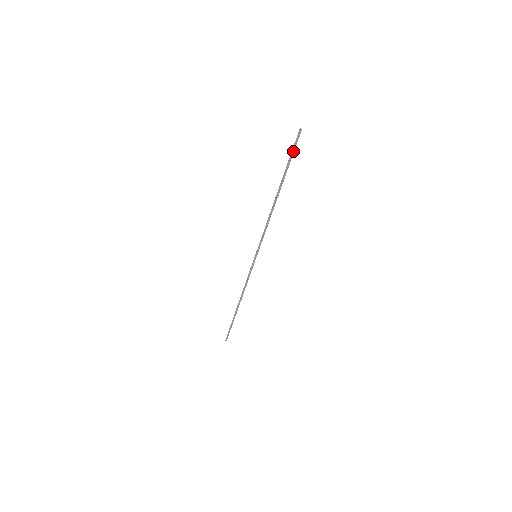
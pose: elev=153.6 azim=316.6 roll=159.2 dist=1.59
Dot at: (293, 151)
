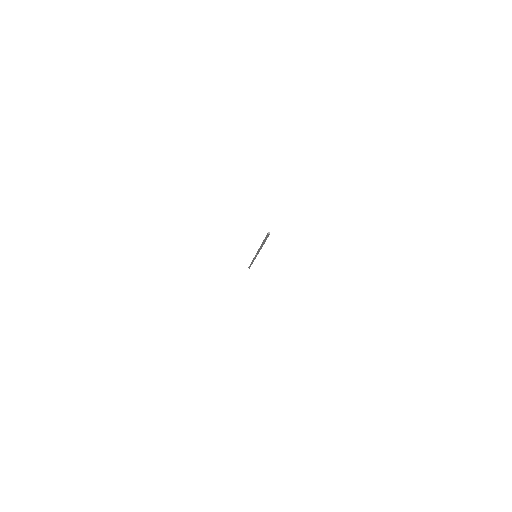
Dot at: (266, 238)
